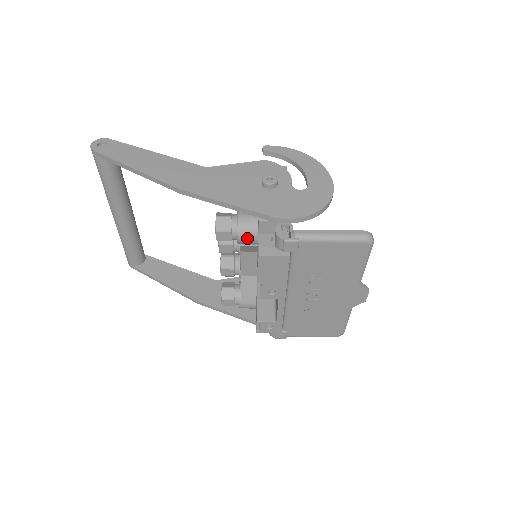
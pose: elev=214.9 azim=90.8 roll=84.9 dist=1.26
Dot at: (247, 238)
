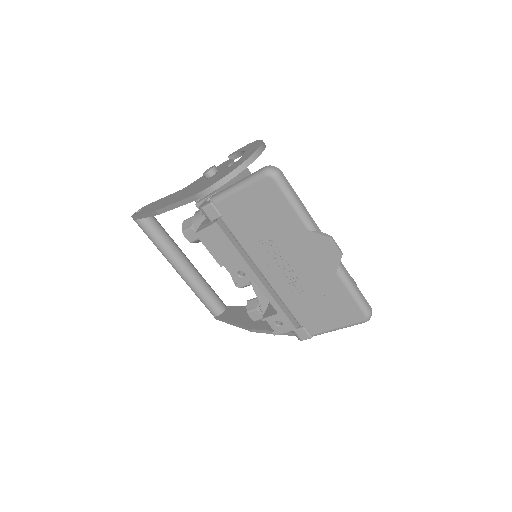
Dot at: occluded
